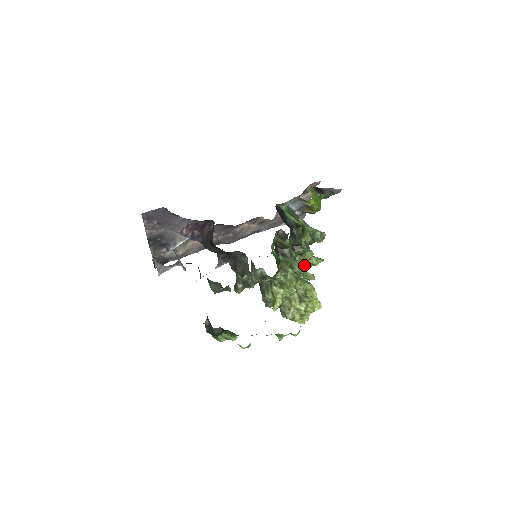
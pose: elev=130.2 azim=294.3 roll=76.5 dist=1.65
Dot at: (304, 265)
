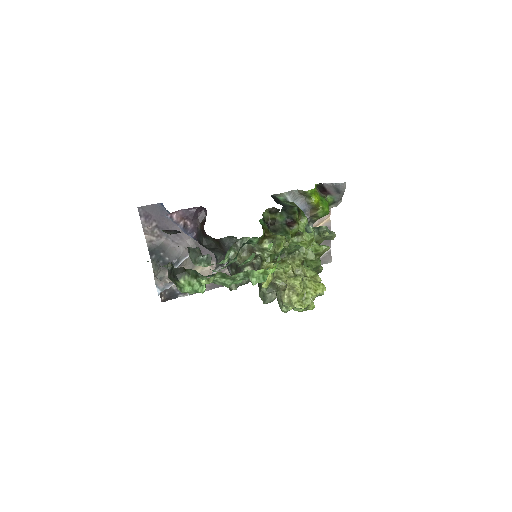
Dot at: occluded
